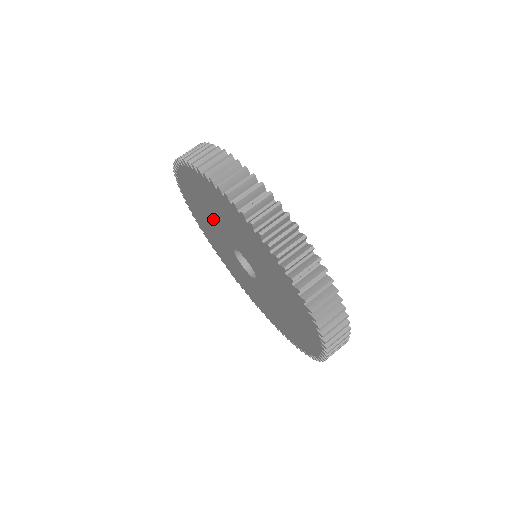
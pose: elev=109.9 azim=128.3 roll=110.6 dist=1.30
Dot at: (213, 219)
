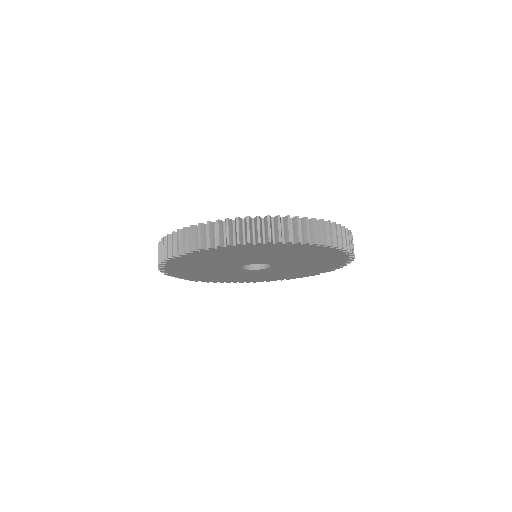
Dot at: (221, 273)
